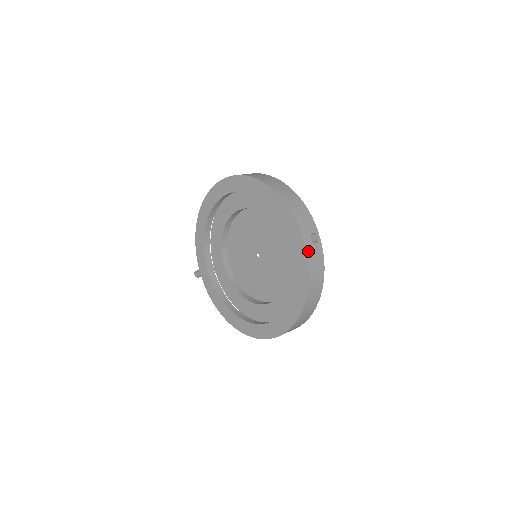
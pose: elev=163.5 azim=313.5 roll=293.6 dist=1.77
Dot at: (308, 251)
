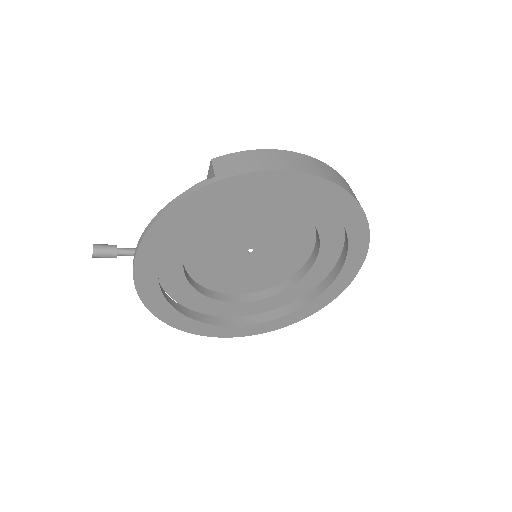
Dot at: (352, 278)
